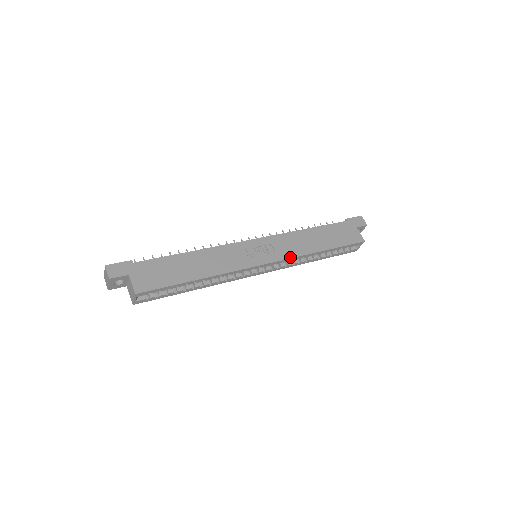
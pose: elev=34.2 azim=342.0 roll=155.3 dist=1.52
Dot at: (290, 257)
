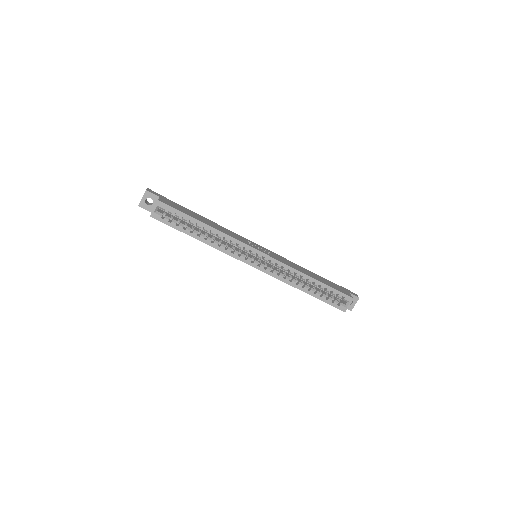
Dot at: (284, 263)
